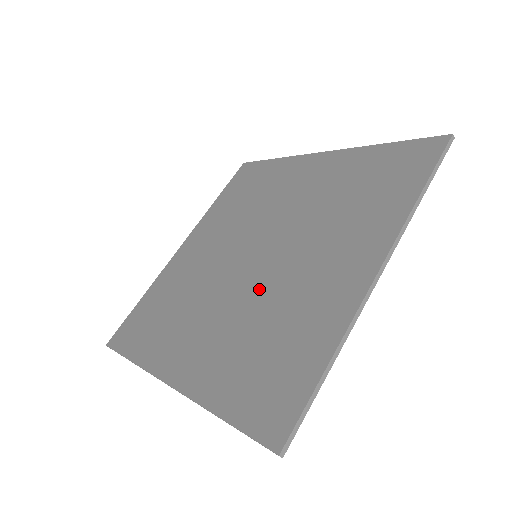
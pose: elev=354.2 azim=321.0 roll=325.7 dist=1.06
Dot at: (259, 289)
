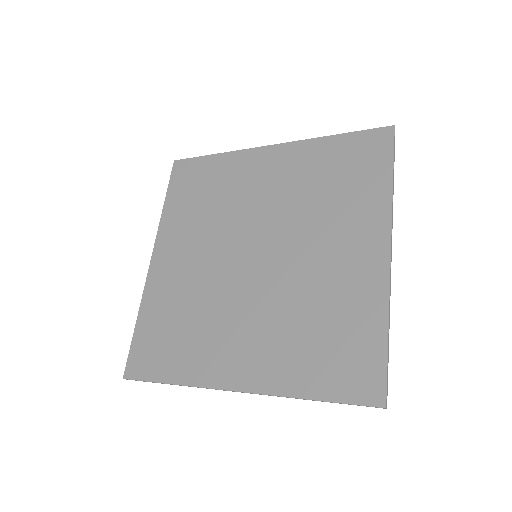
Dot at: (282, 286)
